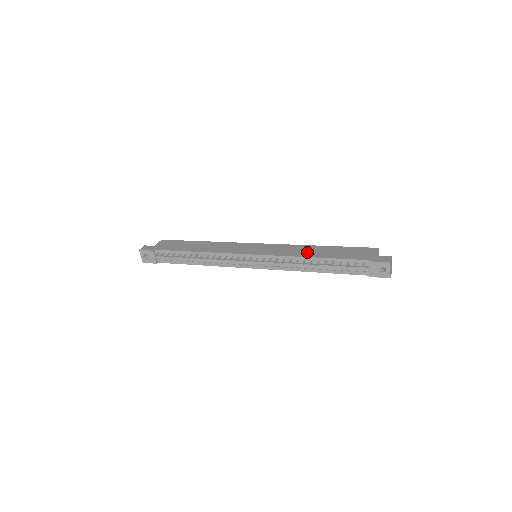
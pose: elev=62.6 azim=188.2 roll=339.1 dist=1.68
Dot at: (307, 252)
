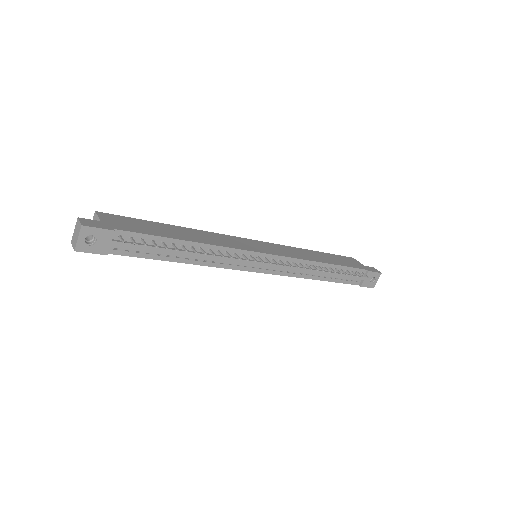
Dot at: (313, 256)
